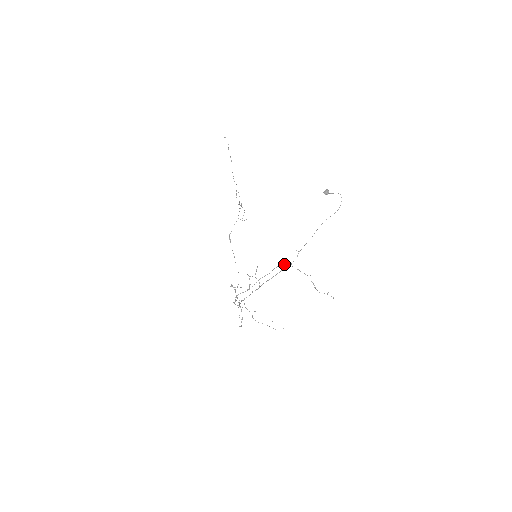
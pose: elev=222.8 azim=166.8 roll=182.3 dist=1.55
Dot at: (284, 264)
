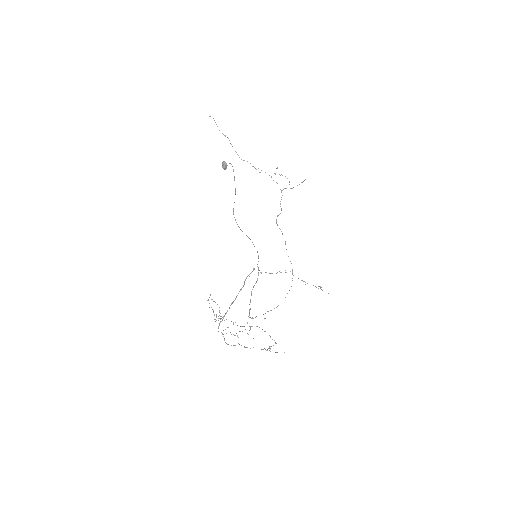
Dot at: occluded
